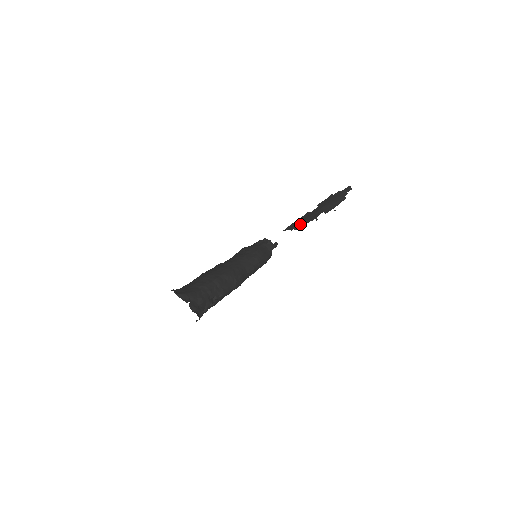
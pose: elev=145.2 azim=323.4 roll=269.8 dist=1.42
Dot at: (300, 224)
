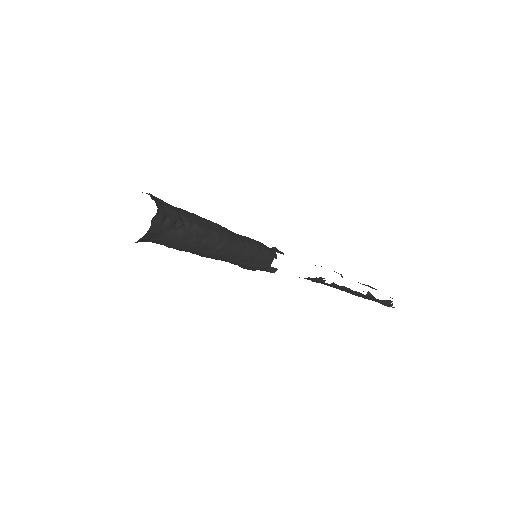
Dot at: occluded
